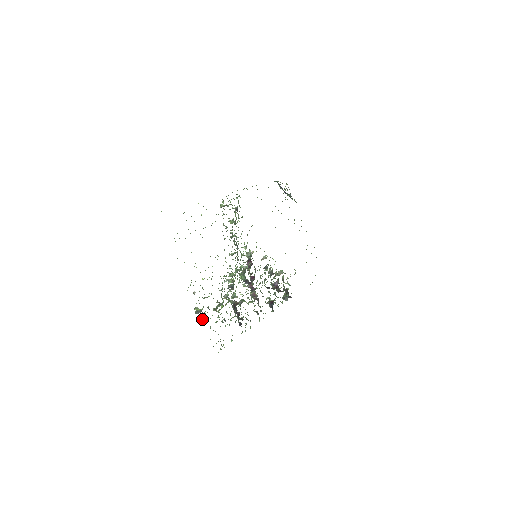
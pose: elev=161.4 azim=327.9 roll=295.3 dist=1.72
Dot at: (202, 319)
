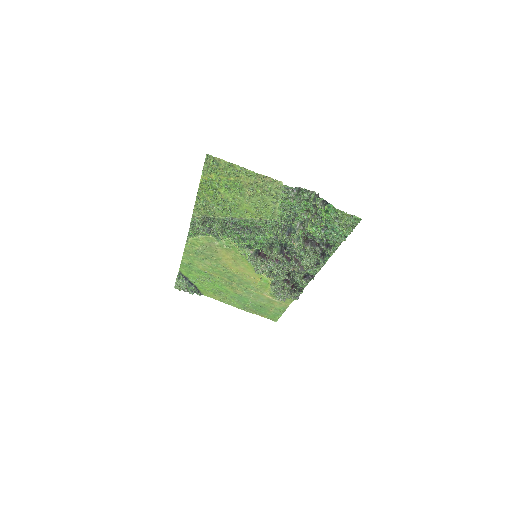
Dot at: (323, 200)
